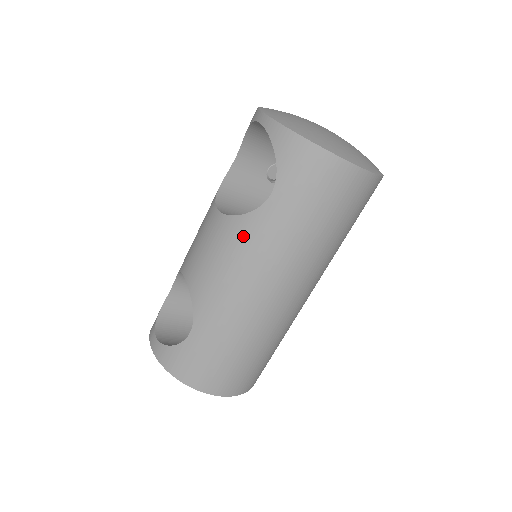
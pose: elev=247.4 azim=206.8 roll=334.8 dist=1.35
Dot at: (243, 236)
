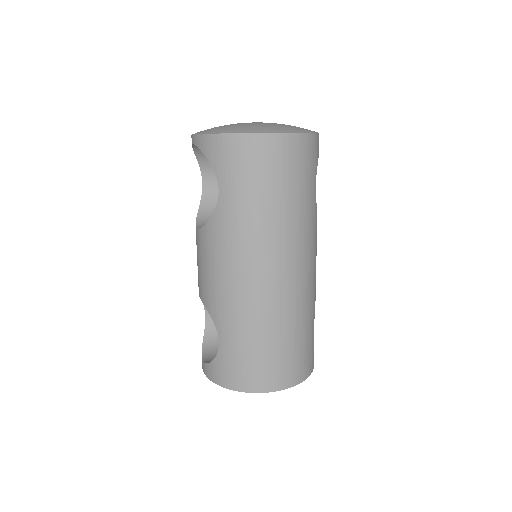
Dot at: (217, 237)
